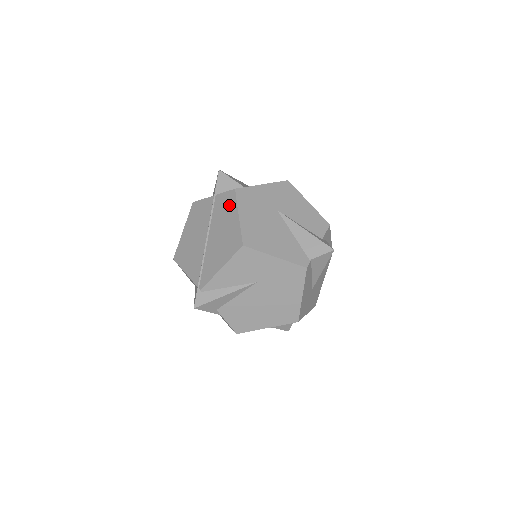
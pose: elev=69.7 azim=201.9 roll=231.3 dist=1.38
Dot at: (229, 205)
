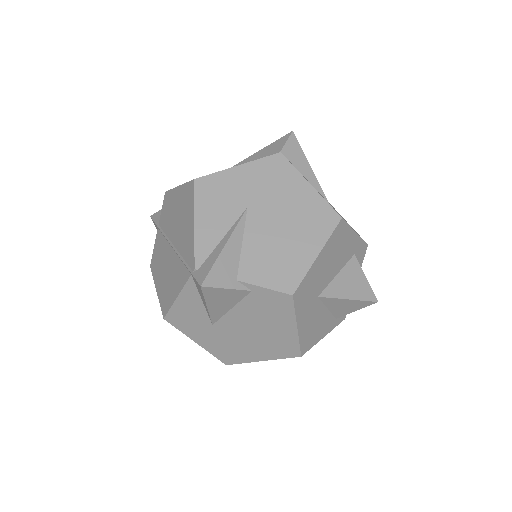
Dot at: (169, 202)
